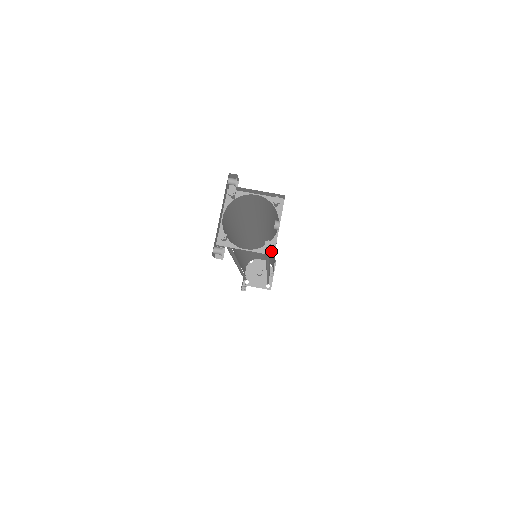
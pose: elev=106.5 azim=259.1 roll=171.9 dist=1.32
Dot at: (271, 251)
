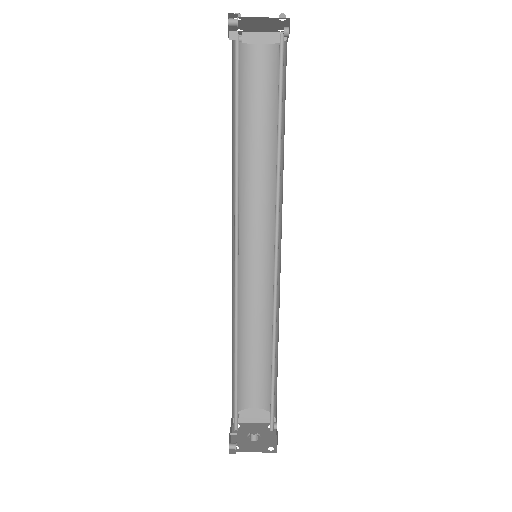
Dot at: occluded
